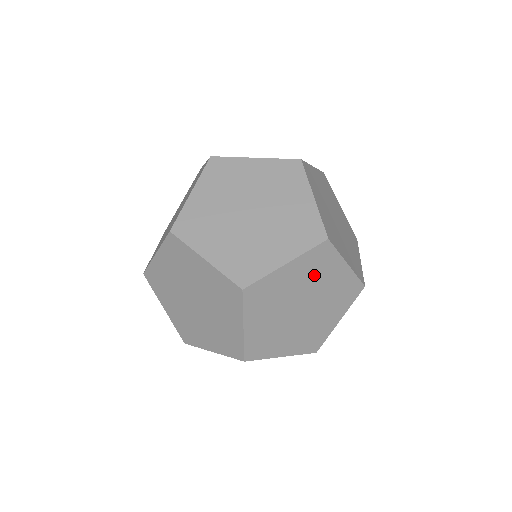
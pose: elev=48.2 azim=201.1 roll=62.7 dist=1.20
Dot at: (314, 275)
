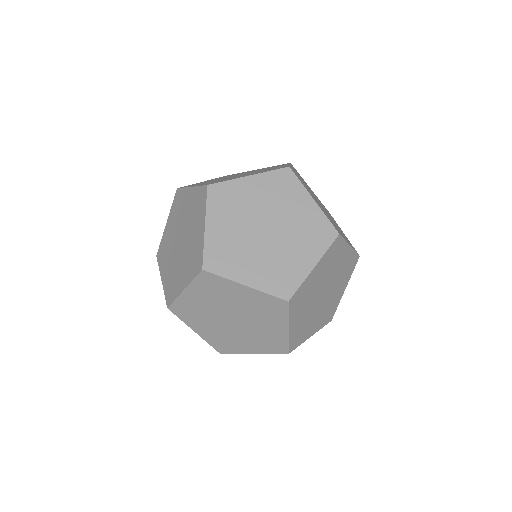
Dot at: (218, 296)
